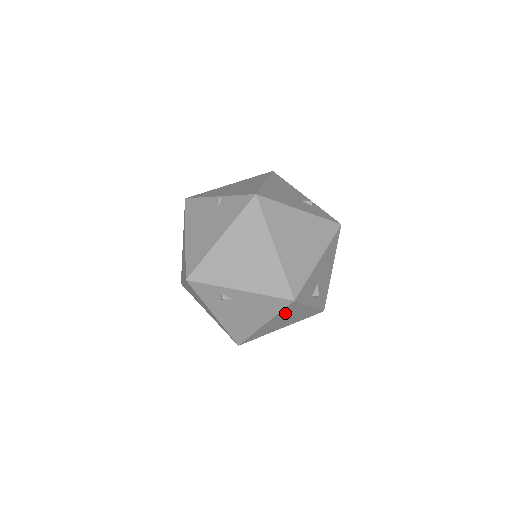
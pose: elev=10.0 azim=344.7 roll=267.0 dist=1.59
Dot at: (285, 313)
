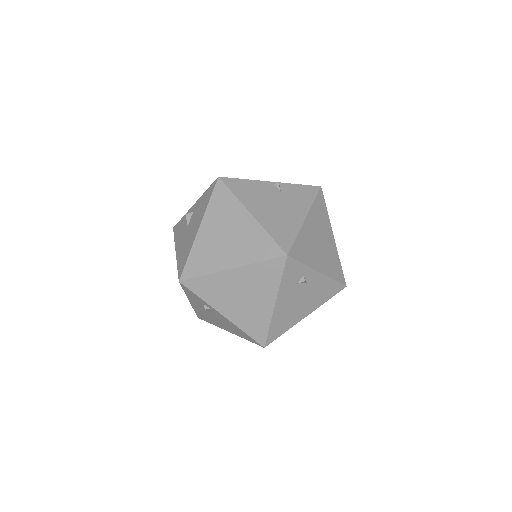
Dot at: occluded
